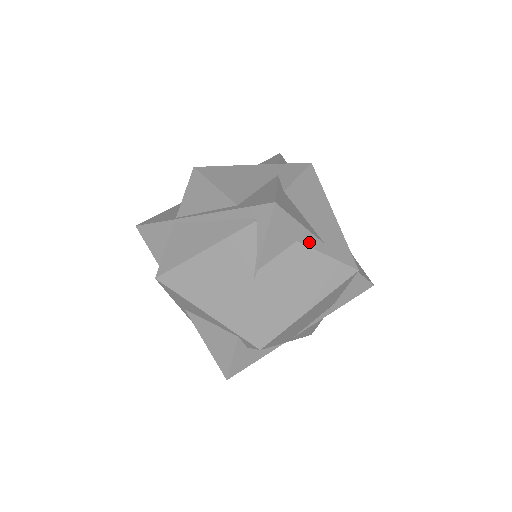
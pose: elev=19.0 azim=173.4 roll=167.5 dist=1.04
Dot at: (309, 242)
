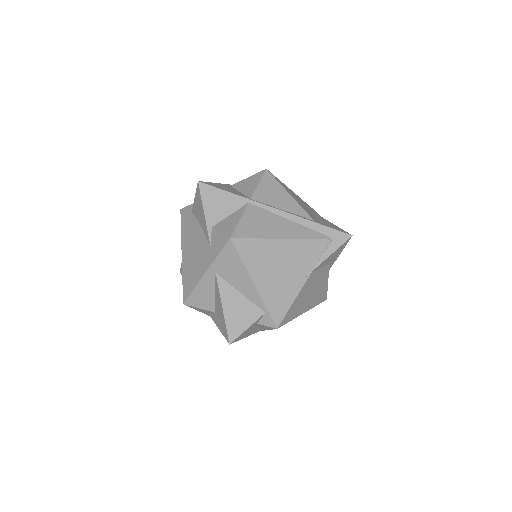
Dot at: occluded
